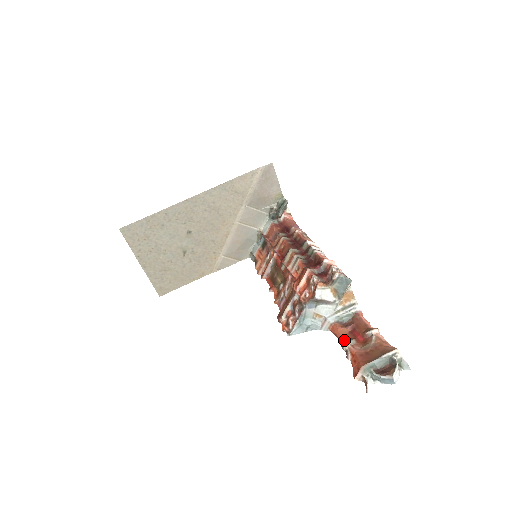
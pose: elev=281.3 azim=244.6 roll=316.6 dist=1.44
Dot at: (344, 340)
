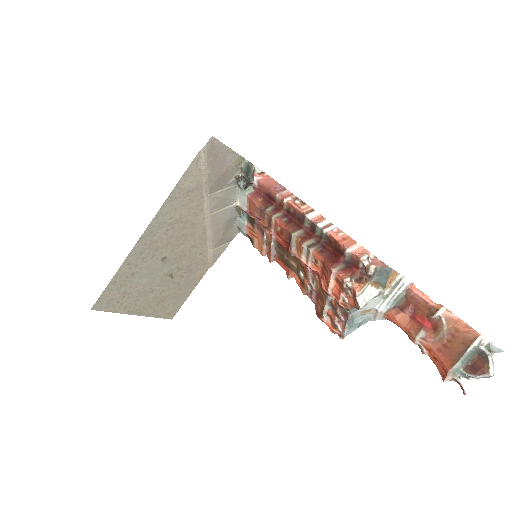
Dot at: (410, 333)
